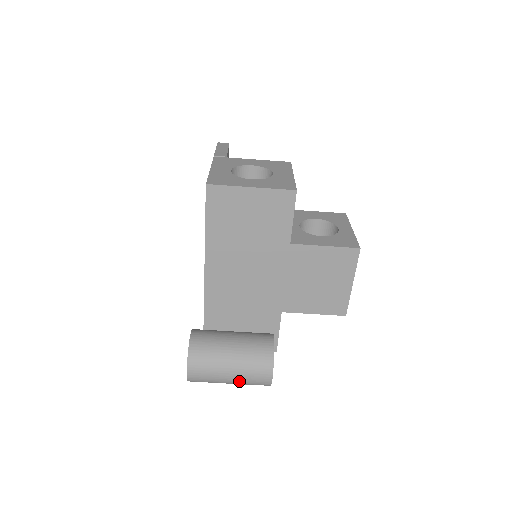
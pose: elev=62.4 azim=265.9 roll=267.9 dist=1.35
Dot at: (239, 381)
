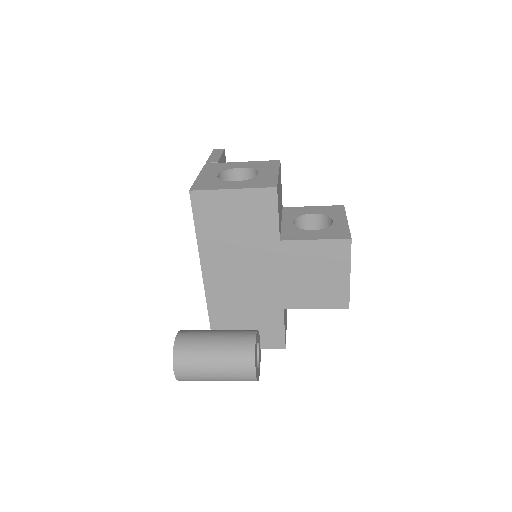
Dot at: (225, 378)
